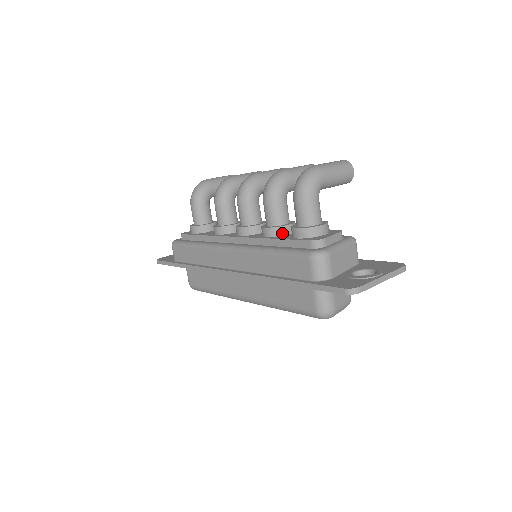
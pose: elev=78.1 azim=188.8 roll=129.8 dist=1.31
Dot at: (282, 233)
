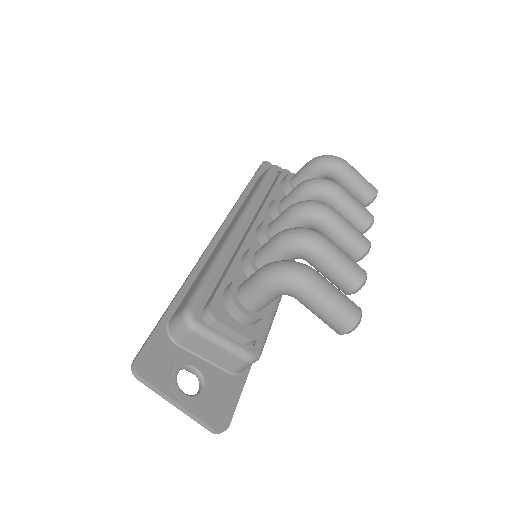
Dot at: (247, 271)
